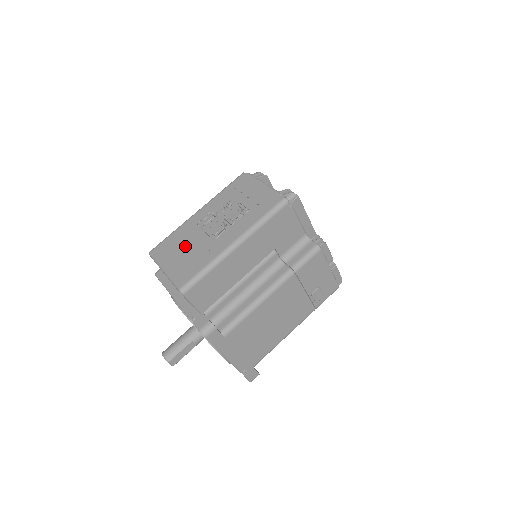
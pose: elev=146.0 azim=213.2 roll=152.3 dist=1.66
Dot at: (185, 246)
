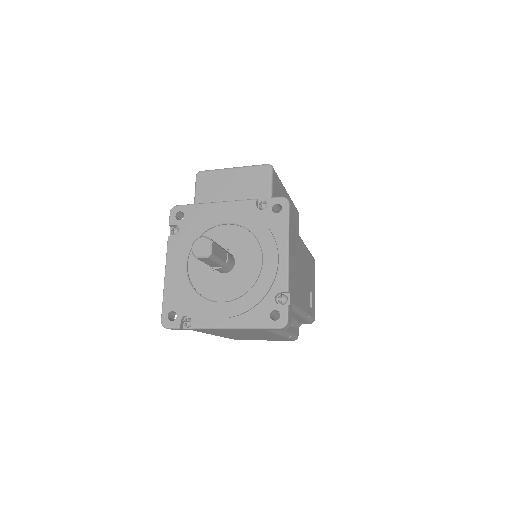
Dot at: occluded
